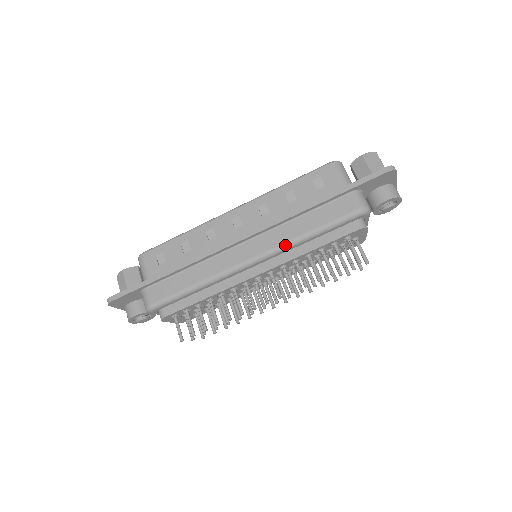
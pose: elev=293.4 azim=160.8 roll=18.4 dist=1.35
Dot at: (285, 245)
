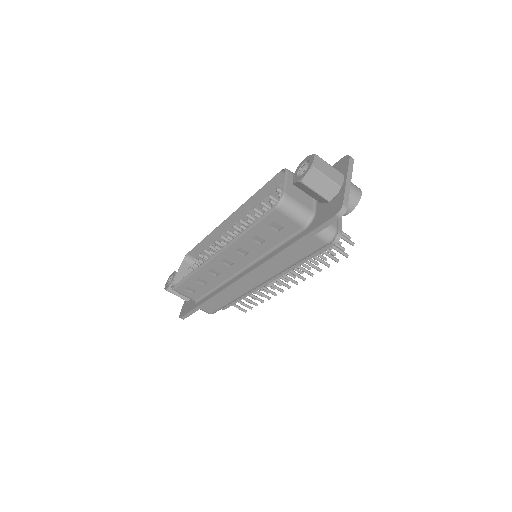
Dot at: (280, 273)
